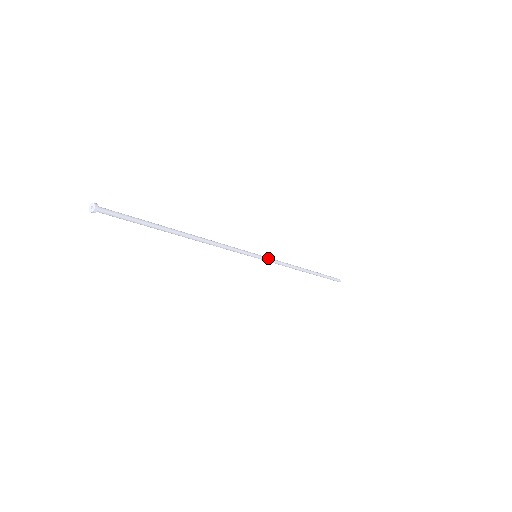
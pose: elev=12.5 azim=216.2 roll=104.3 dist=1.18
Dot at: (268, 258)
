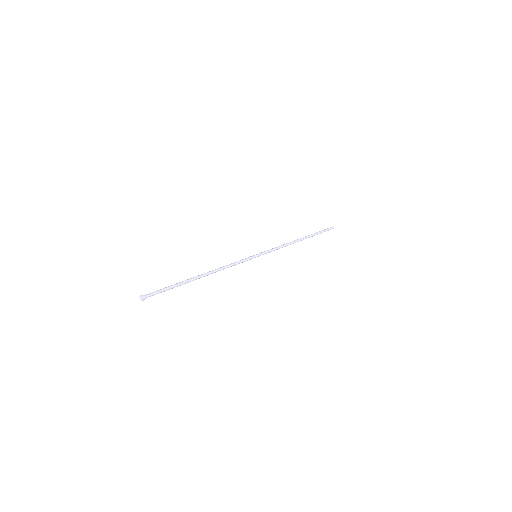
Dot at: (266, 252)
